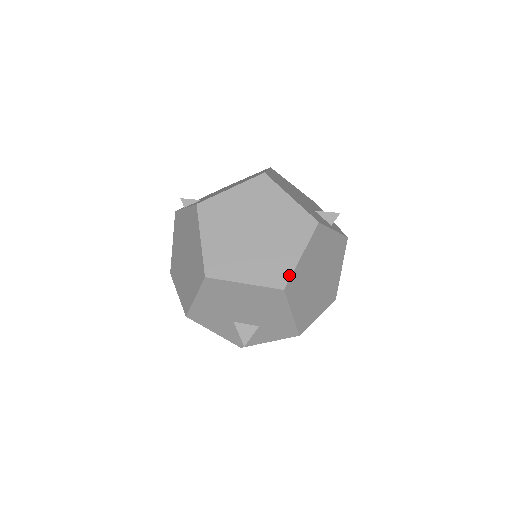
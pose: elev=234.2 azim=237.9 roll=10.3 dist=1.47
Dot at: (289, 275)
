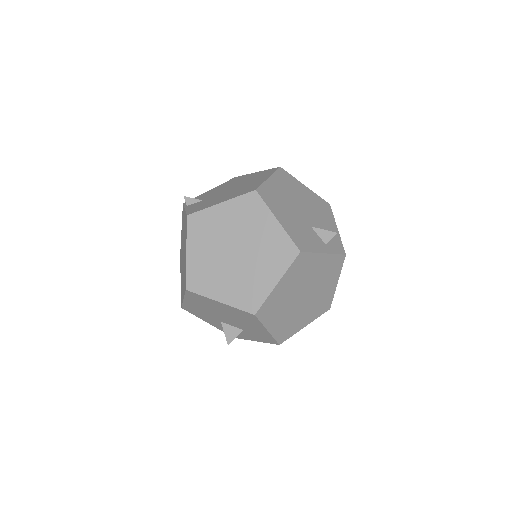
Dot at: (262, 301)
